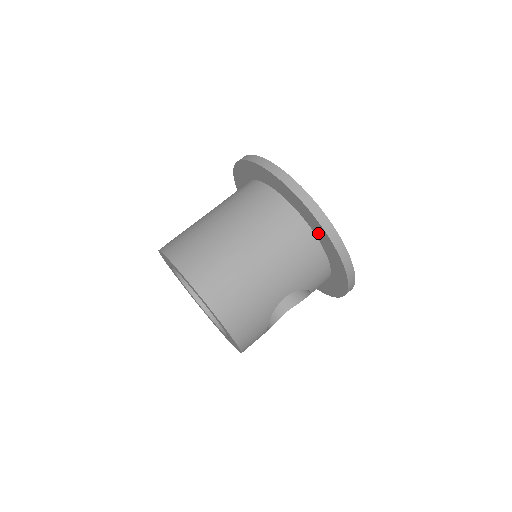
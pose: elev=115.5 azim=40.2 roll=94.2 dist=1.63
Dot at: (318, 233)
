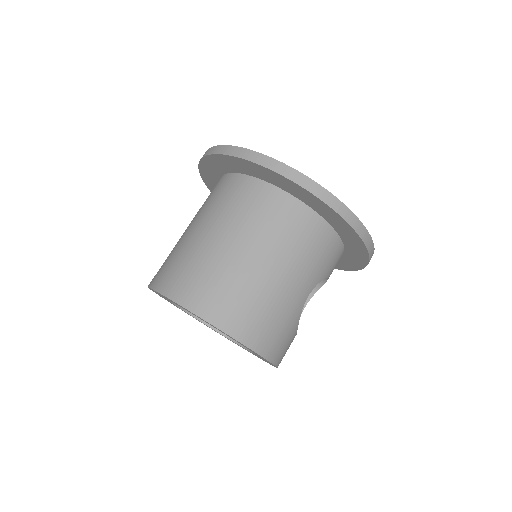
Dot at: (326, 215)
